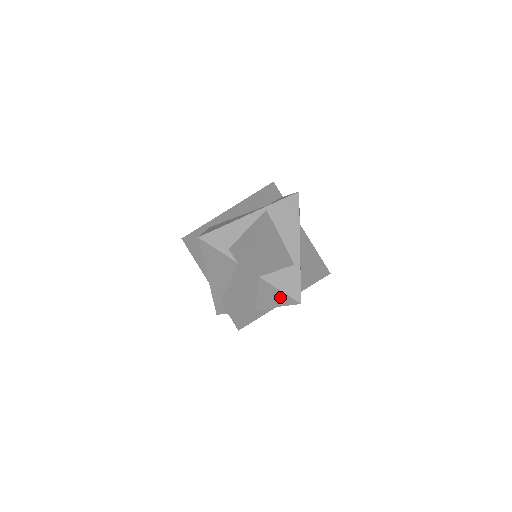
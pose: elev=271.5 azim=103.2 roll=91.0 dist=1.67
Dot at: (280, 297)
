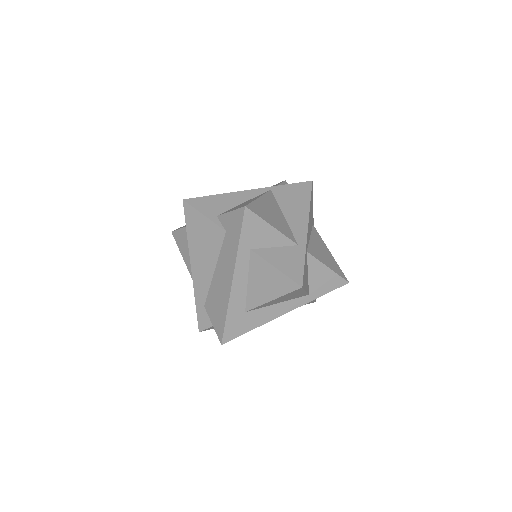
Dot at: (276, 281)
